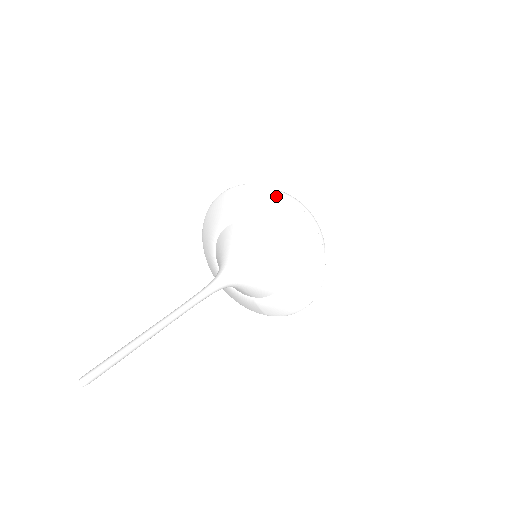
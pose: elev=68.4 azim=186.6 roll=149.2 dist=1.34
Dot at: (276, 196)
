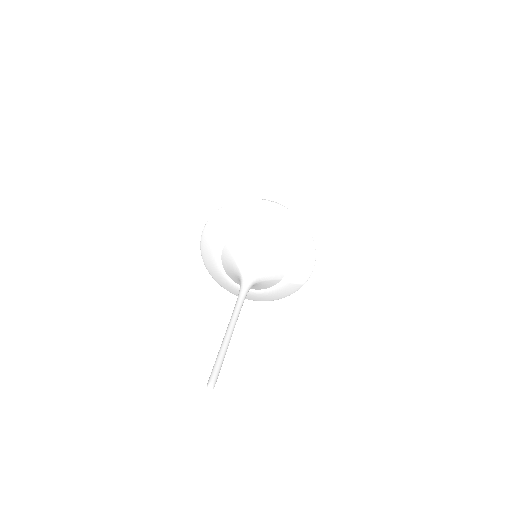
Dot at: (225, 210)
